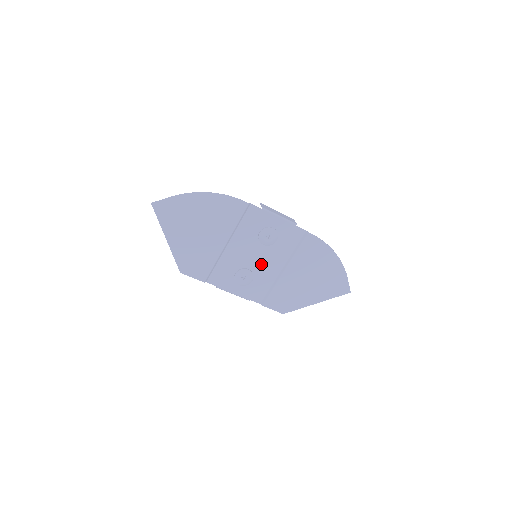
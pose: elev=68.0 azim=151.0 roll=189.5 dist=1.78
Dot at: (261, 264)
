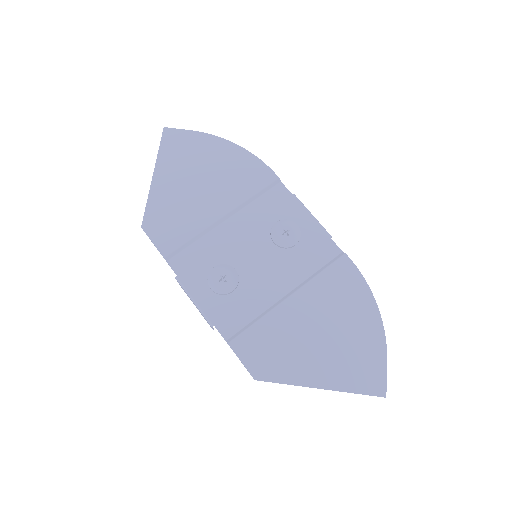
Dot at: (258, 272)
